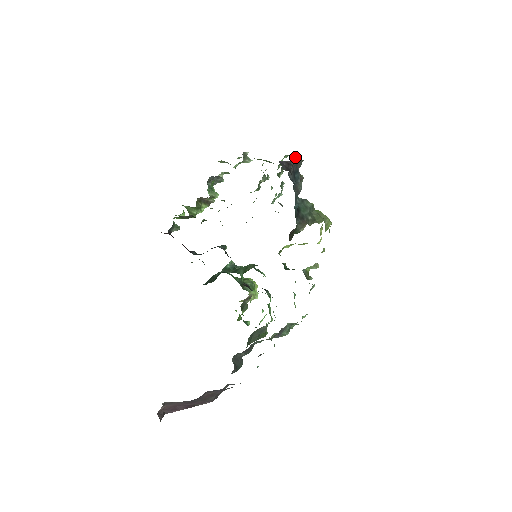
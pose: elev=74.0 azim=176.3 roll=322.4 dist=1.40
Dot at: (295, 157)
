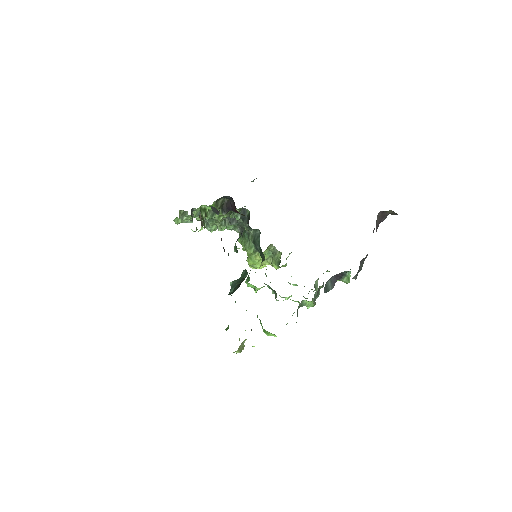
Dot at: occluded
